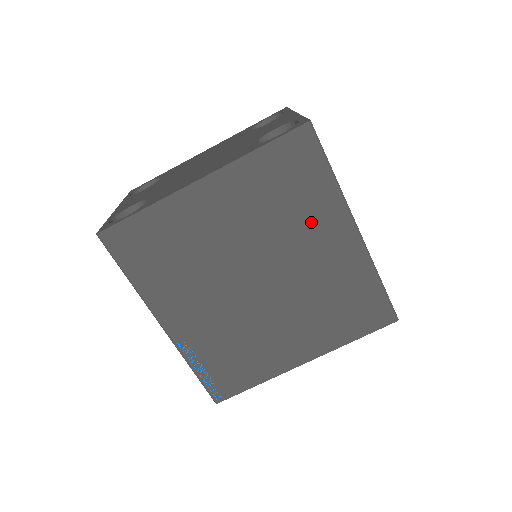
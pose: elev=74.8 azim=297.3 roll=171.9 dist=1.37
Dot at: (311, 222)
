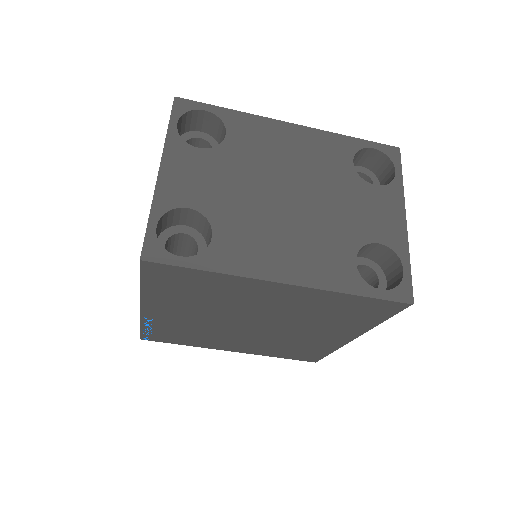
Dot at: (331, 327)
